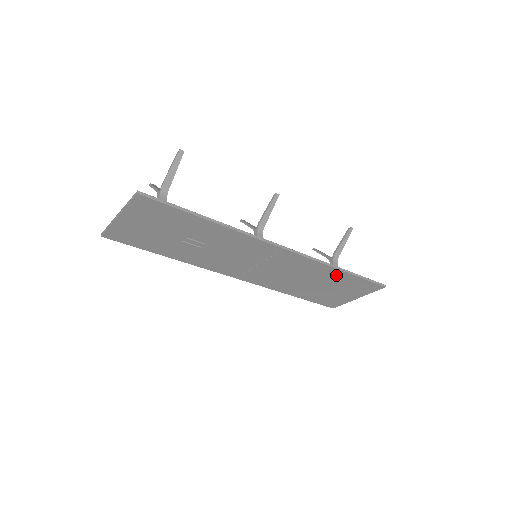
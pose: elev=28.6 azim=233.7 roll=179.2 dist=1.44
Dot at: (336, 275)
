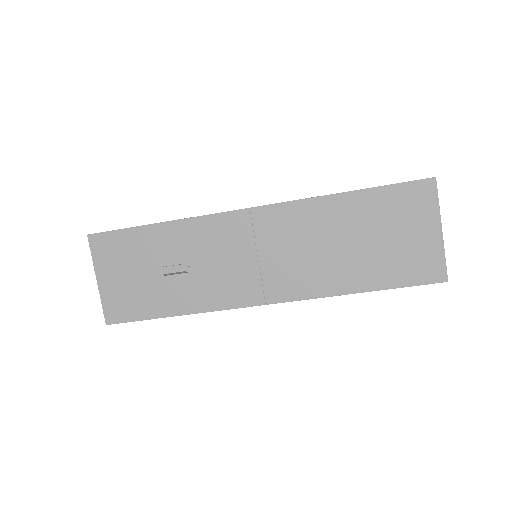
Dot at: (351, 206)
